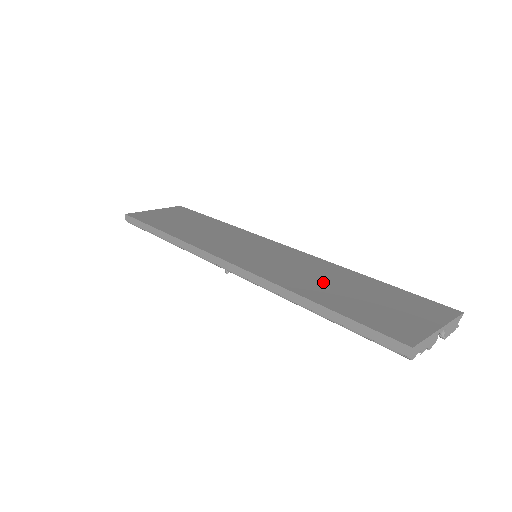
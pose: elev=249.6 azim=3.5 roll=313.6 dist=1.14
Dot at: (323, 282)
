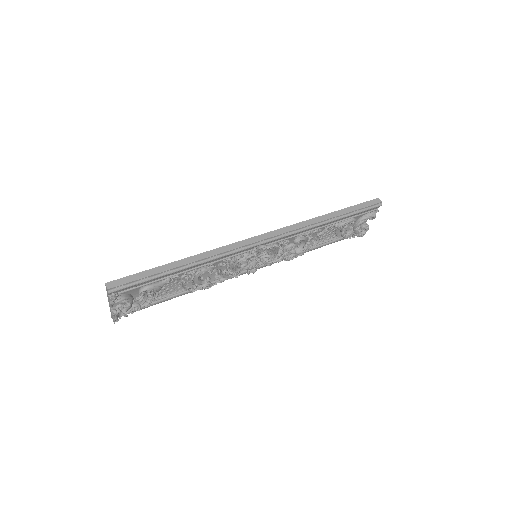
Dot at: occluded
